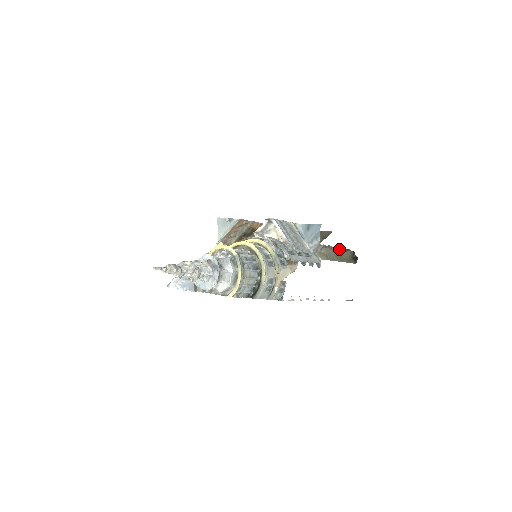
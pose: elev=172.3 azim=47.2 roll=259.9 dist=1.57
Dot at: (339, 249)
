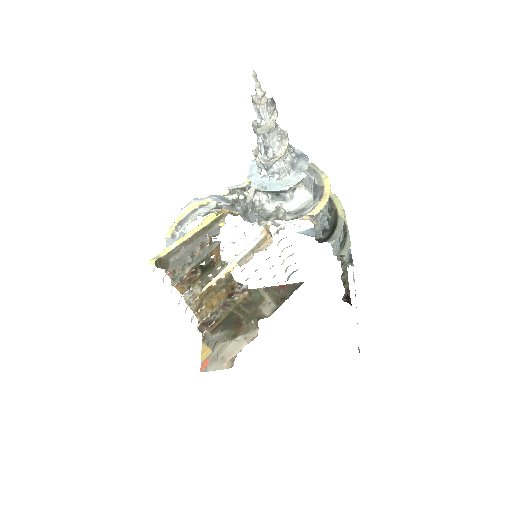
Dot at: (341, 275)
